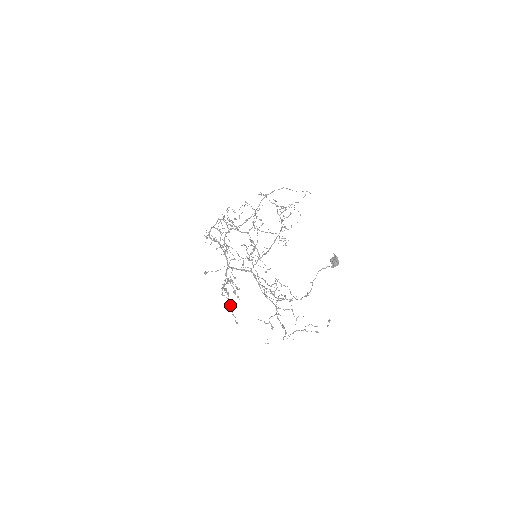
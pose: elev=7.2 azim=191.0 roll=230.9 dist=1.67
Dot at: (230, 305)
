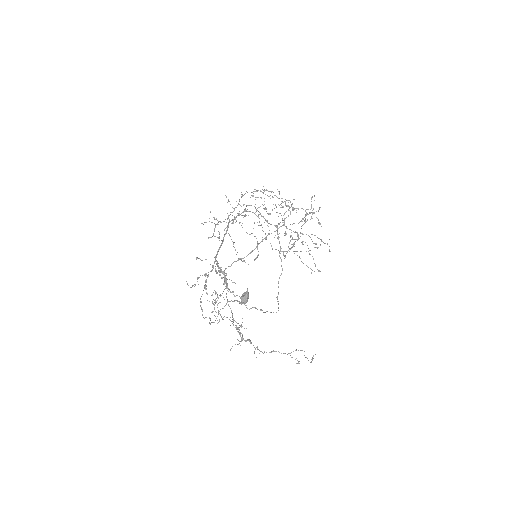
Dot at: occluded
